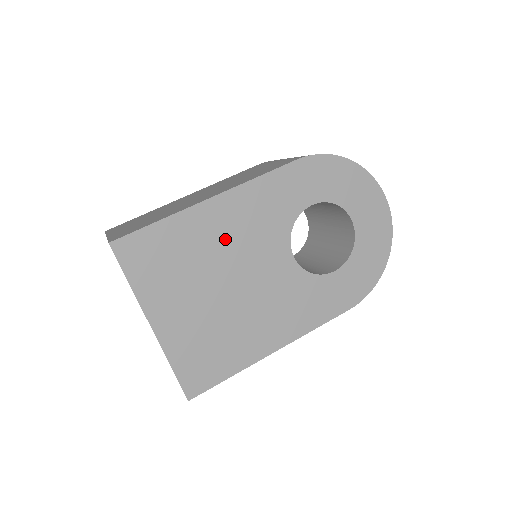
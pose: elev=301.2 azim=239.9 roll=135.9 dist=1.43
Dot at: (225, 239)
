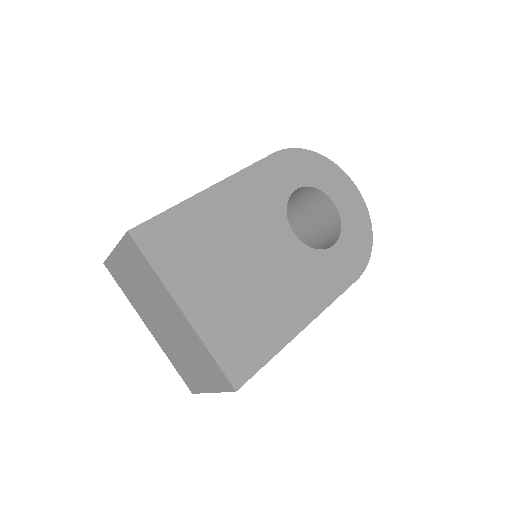
Dot at: (232, 222)
